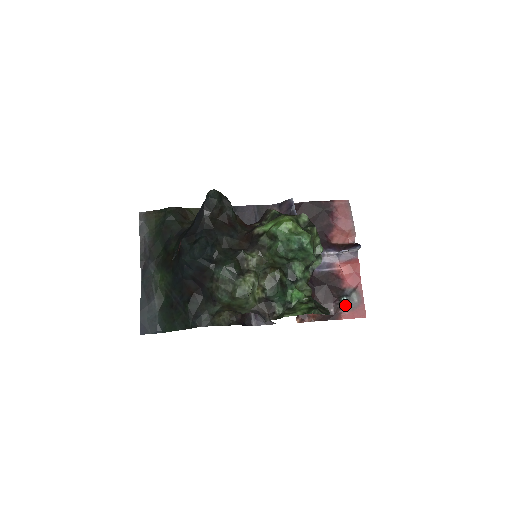
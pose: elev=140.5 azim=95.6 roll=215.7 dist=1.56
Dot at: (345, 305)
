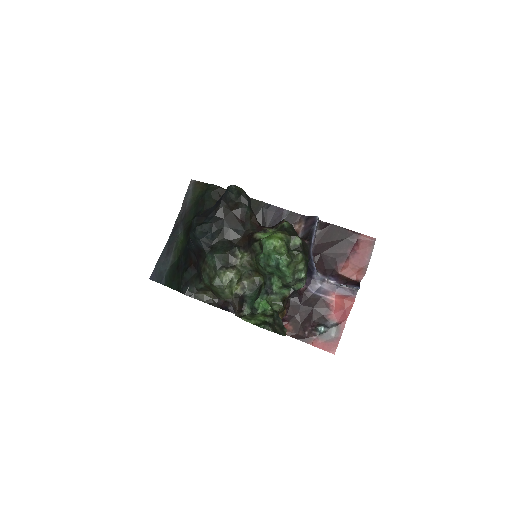
Dot at: (321, 334)
